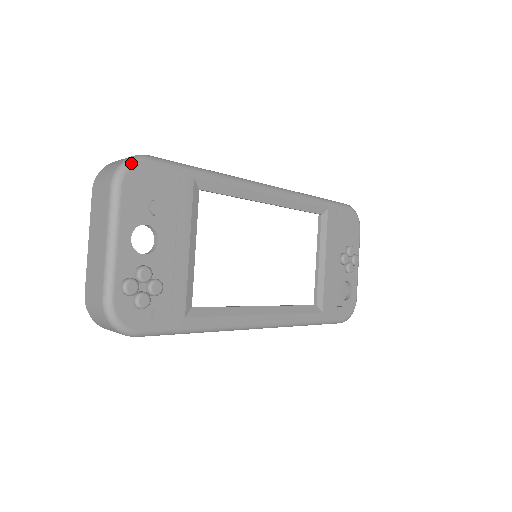
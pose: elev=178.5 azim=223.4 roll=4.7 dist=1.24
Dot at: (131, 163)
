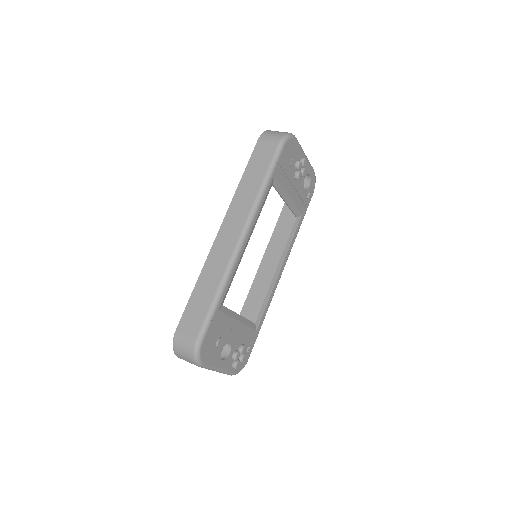
Dot at: (199, 356)
